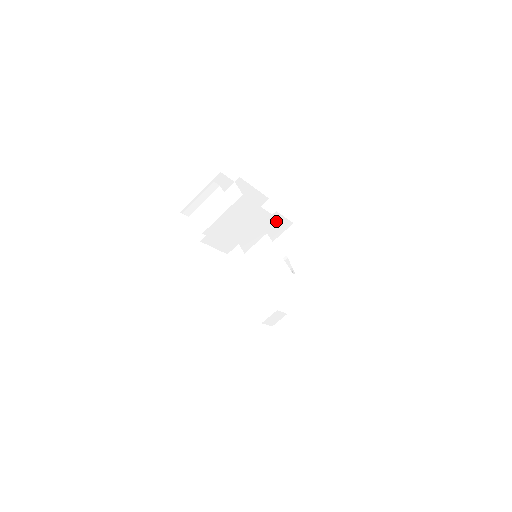
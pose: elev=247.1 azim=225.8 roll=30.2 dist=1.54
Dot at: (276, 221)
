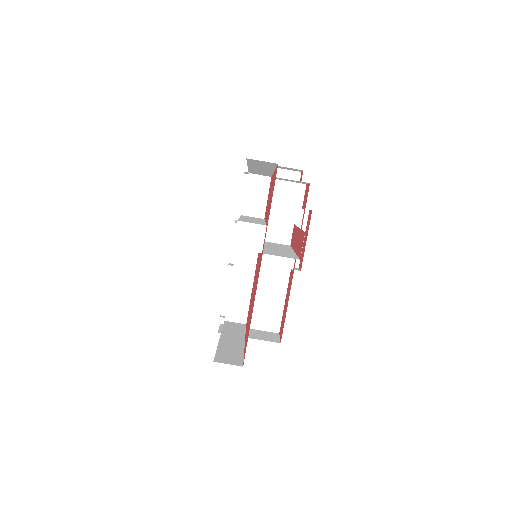
Dot at: (273, 305)
